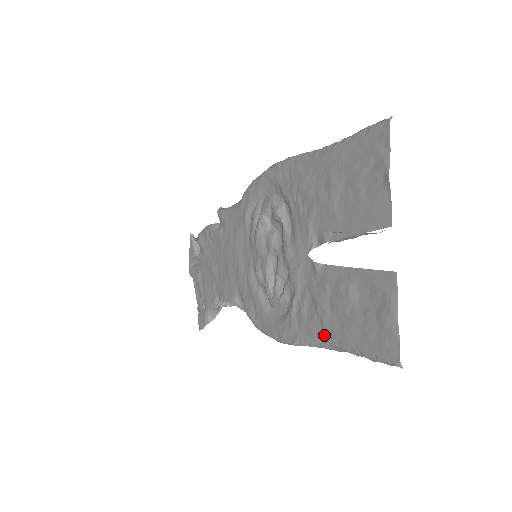
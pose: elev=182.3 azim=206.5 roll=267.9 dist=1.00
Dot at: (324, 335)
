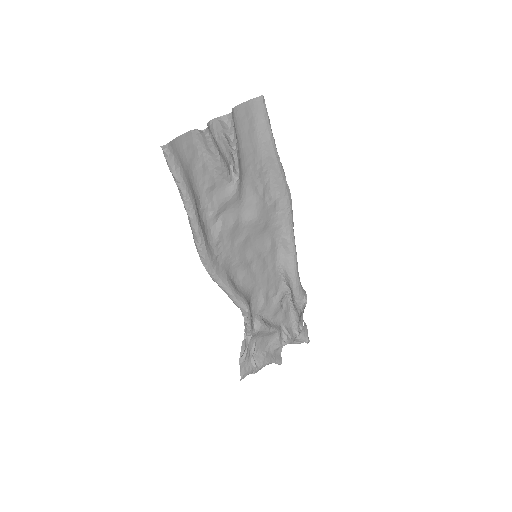
Dot at: occluded
